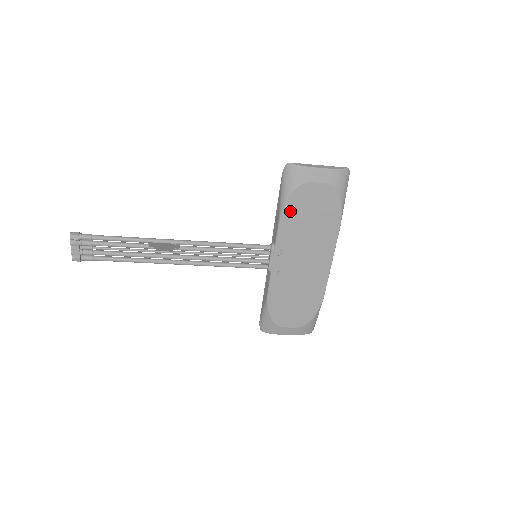
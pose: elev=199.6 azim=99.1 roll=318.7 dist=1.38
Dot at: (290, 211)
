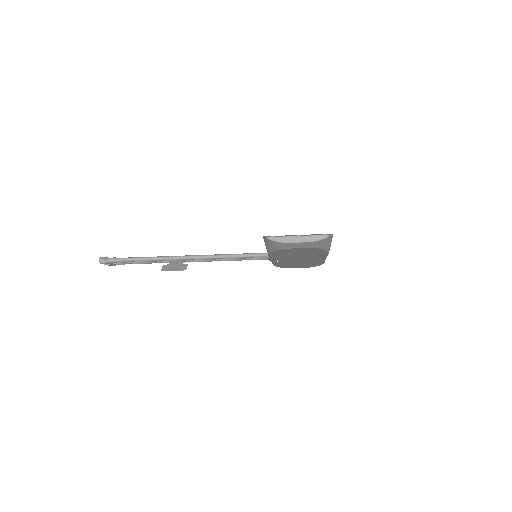
Dot at: (276, 253)
